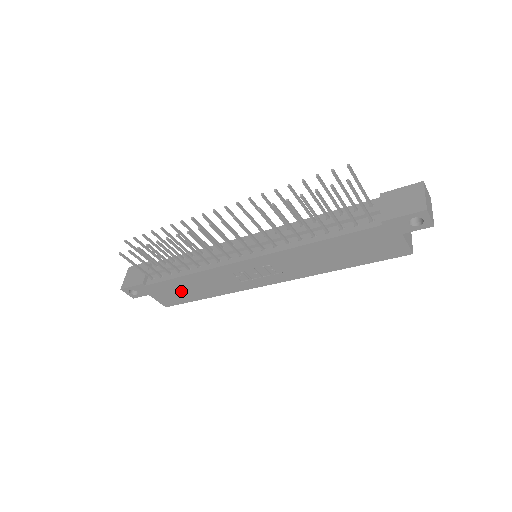
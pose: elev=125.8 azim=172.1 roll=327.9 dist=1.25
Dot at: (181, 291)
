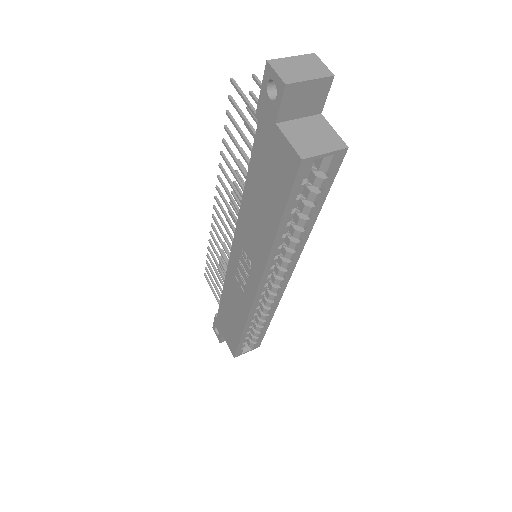
Dot at: (230, 323)
